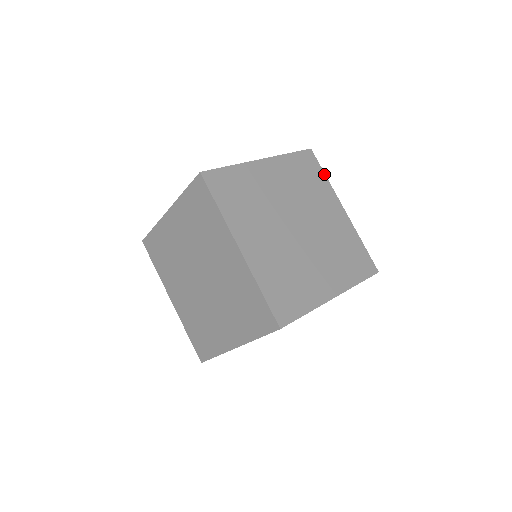
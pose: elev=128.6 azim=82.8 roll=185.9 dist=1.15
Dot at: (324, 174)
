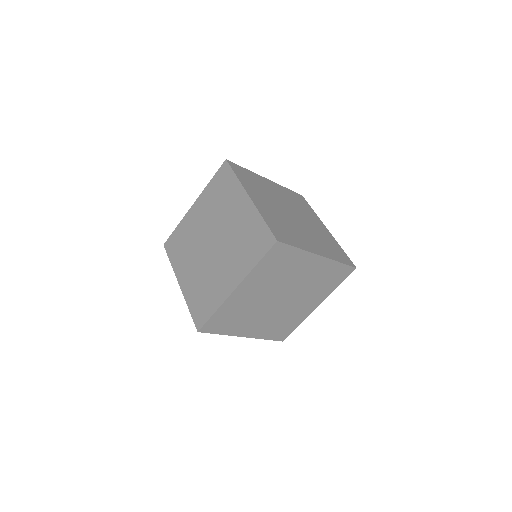
Dot at: (312, 209)
